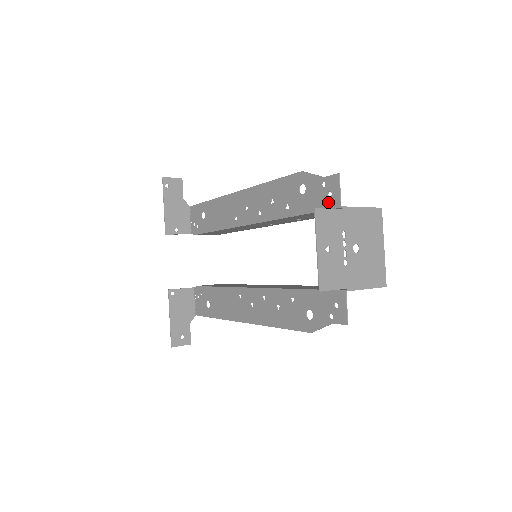
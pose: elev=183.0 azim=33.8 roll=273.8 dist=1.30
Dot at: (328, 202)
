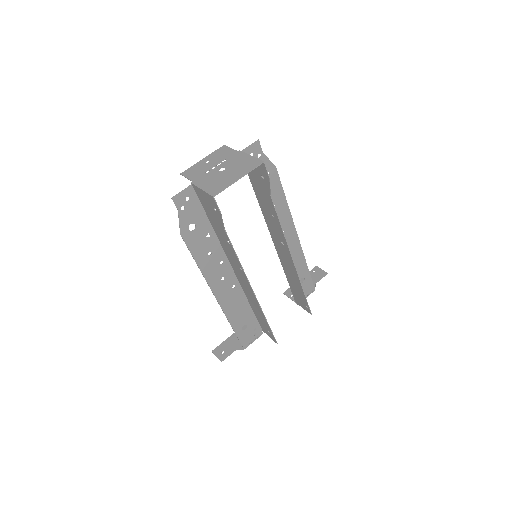
Dot at: occluded
